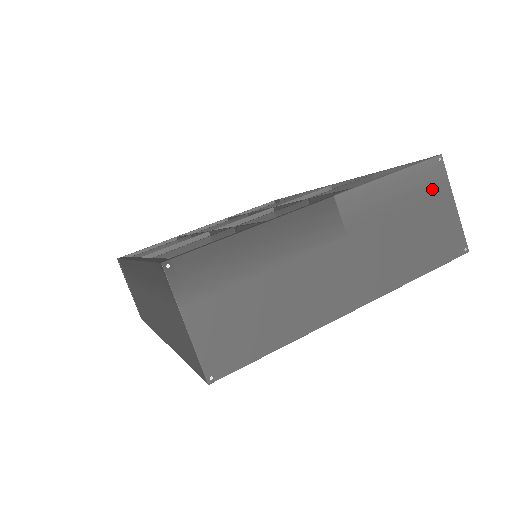
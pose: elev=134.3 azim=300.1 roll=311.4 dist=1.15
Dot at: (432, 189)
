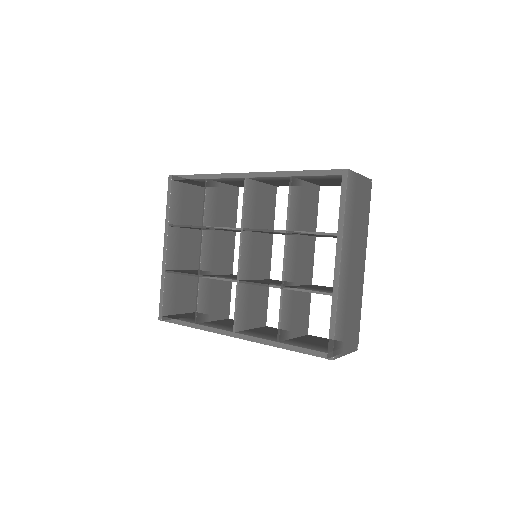
Dot at: (354, 187)
